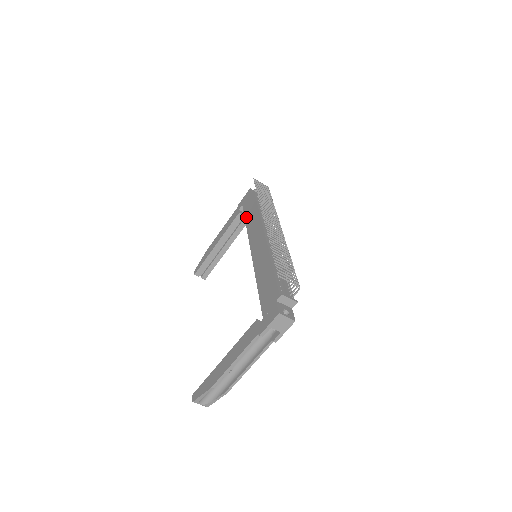
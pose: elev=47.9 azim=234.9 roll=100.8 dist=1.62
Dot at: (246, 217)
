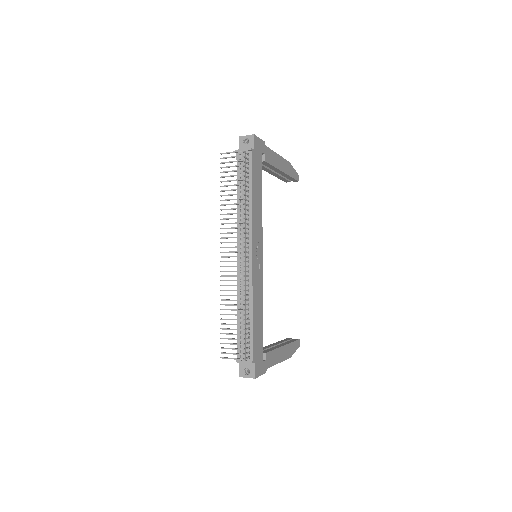
Dot at: occluded
